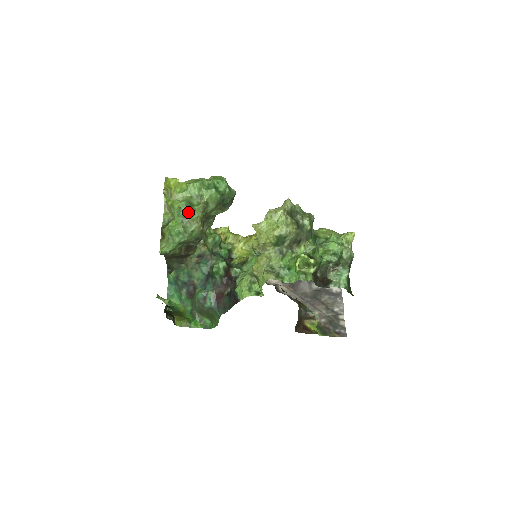
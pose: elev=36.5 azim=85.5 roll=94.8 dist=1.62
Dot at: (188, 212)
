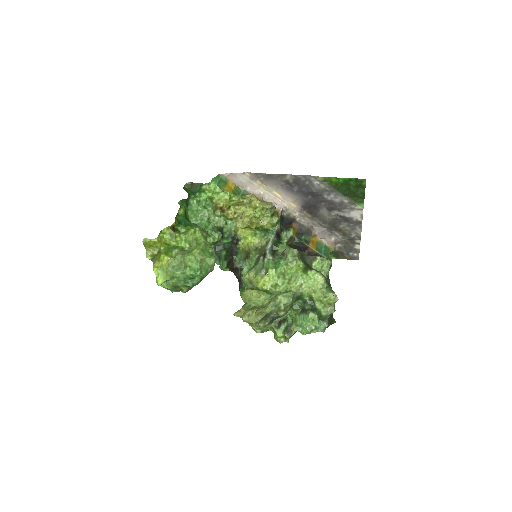
Dot at: (176, 290)
